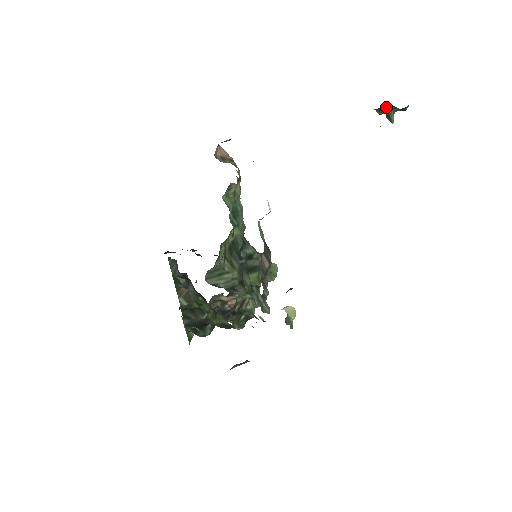
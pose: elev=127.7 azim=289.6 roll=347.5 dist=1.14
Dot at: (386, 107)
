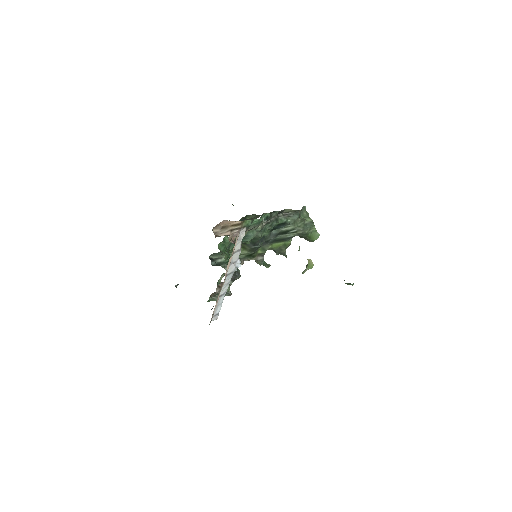
Dot at: occluded
